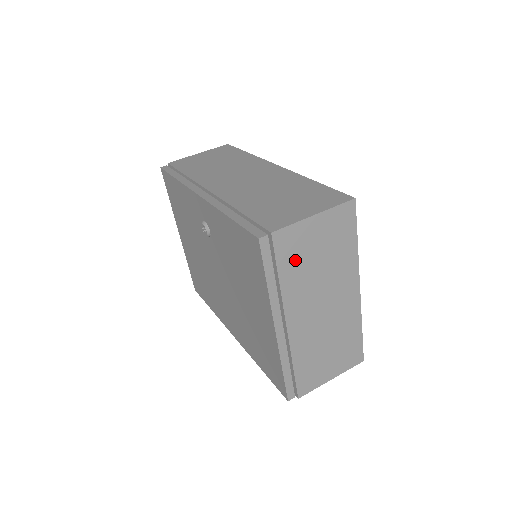
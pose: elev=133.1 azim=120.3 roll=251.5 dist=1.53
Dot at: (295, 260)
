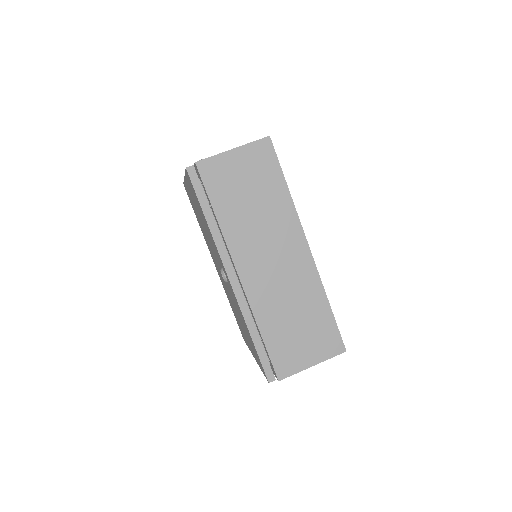
Dot at: occluded
